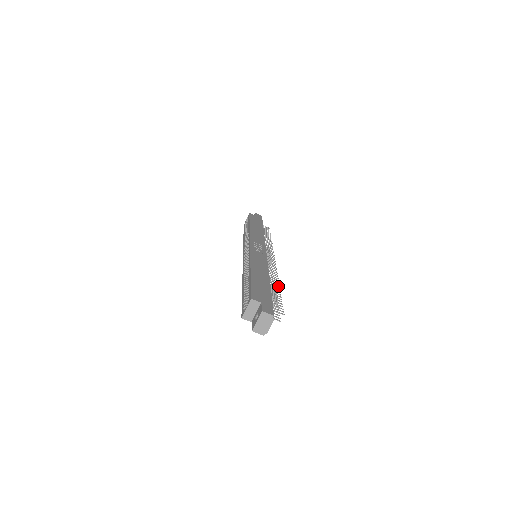
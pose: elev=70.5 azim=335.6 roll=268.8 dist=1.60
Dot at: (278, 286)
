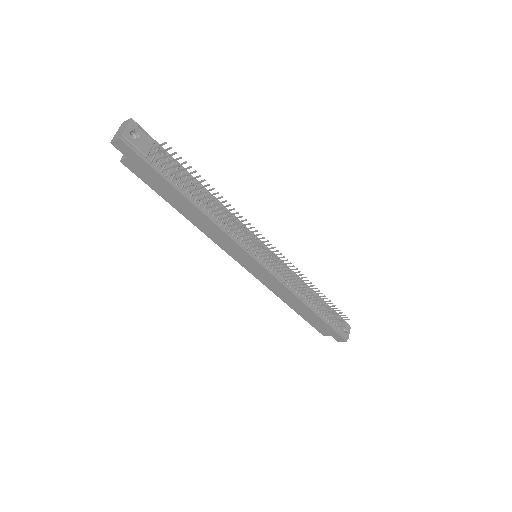
Dot at: (221, 197)
